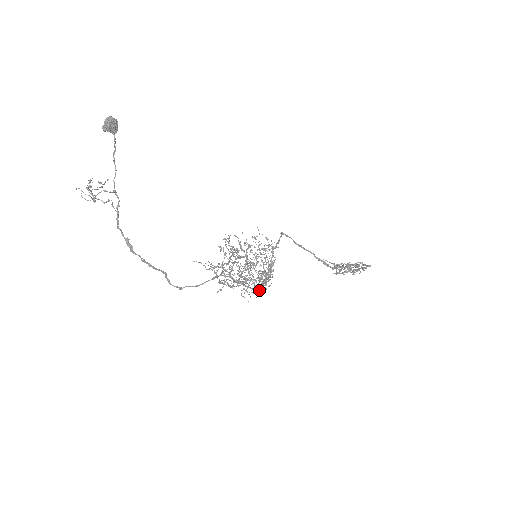
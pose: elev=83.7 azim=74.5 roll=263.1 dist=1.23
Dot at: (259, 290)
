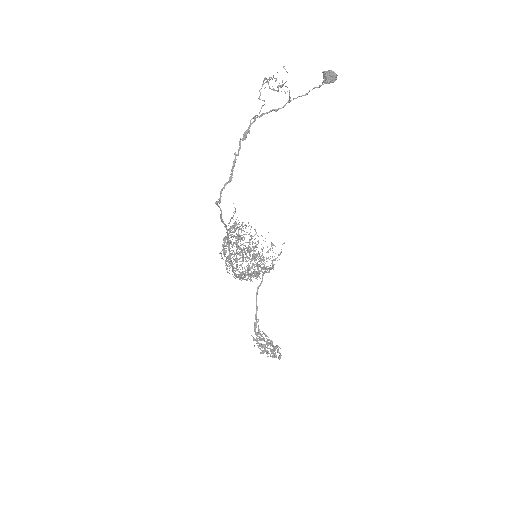
Dot at: occluded
